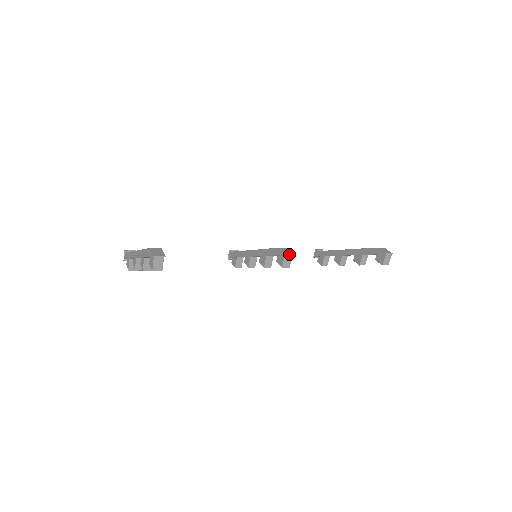
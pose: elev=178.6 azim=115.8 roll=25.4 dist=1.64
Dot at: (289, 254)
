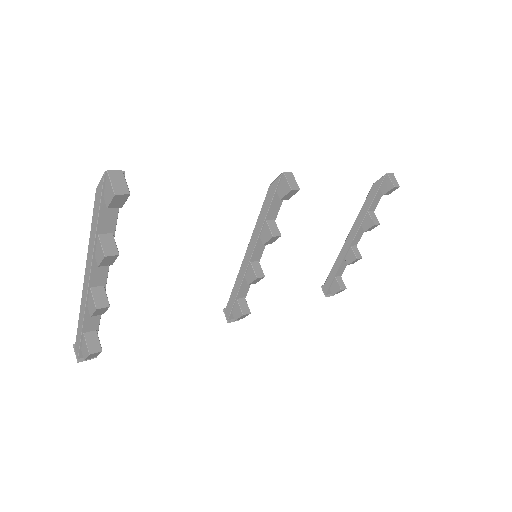
Dot at: (287, 172)
